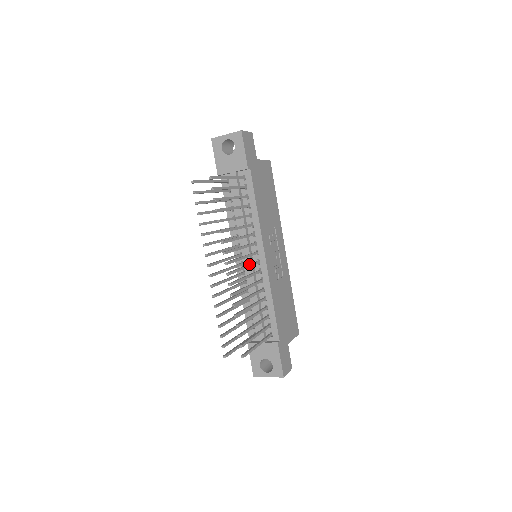
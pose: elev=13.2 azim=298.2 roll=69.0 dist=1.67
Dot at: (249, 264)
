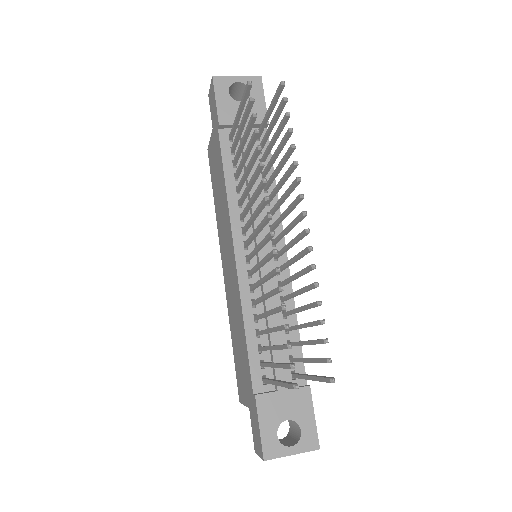
Dot at: (285, 246)
